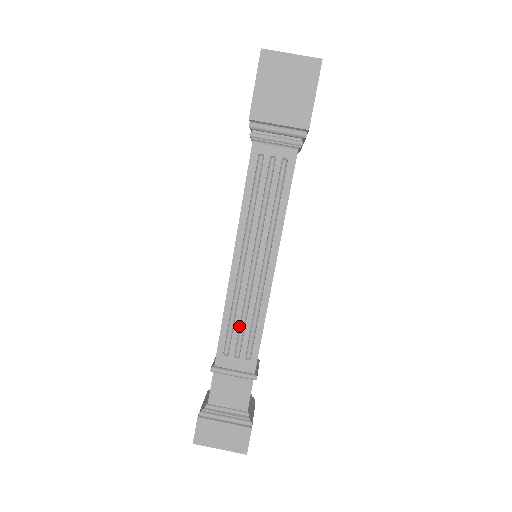
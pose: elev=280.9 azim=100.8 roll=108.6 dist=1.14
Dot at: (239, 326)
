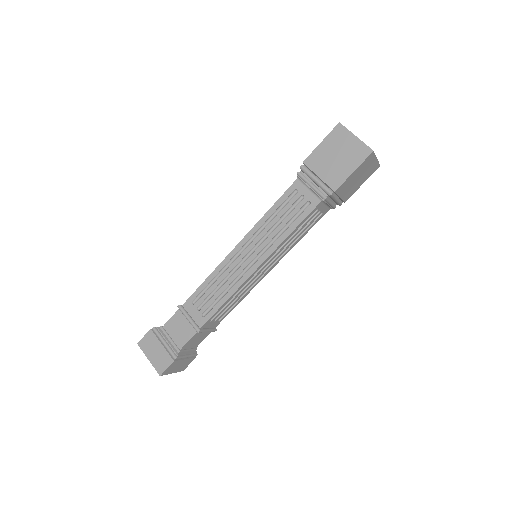
Dot at: (212, 291)
